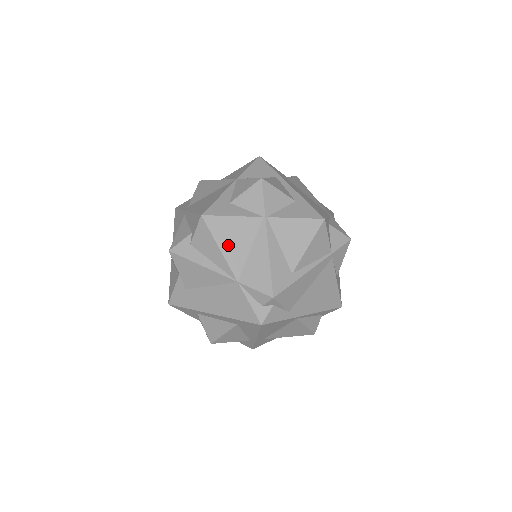
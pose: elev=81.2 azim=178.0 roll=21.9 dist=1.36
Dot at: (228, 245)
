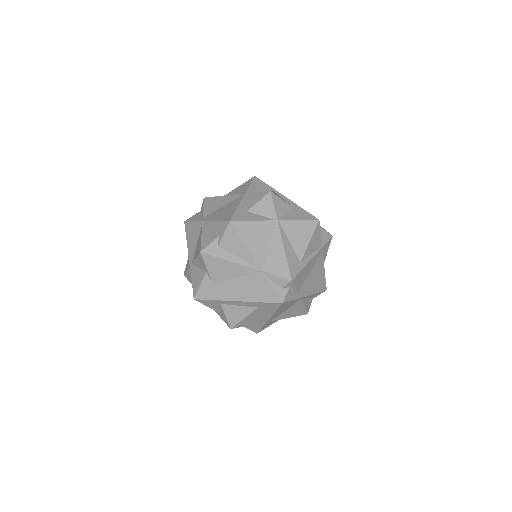
Dot at: (252, 243)
